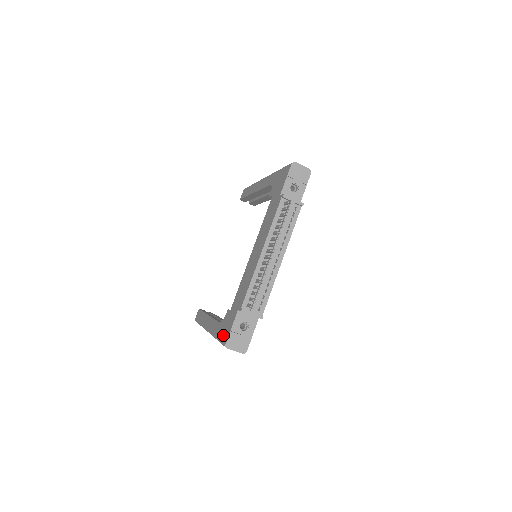
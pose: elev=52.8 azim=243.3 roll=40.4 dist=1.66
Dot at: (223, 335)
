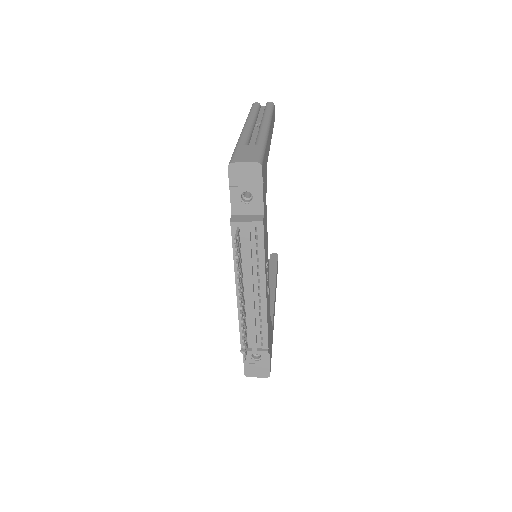
Dot at: occluded
